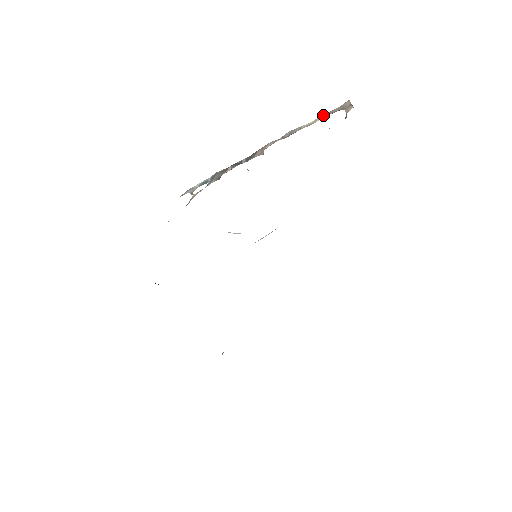
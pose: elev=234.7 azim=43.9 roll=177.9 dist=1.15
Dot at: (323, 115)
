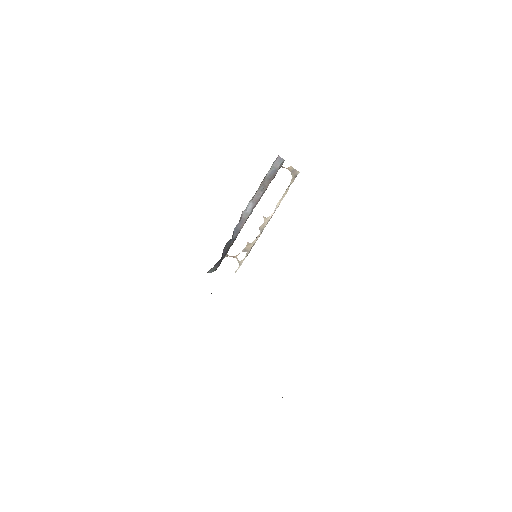
Dot at: (289, 186)
